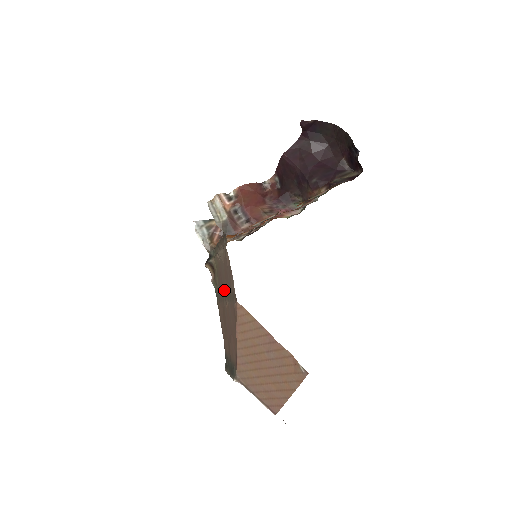
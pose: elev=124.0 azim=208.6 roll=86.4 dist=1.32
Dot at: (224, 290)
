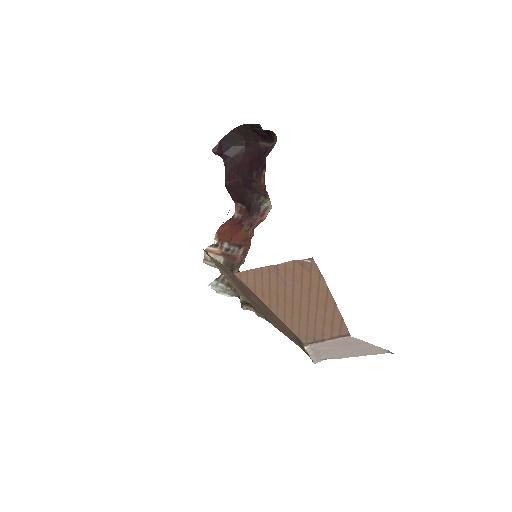
Dot at: occluded
